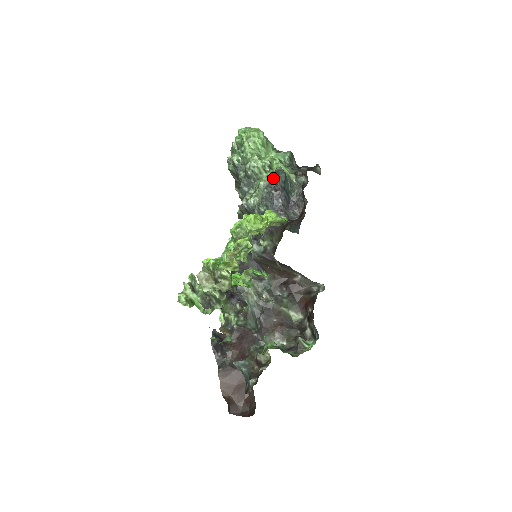
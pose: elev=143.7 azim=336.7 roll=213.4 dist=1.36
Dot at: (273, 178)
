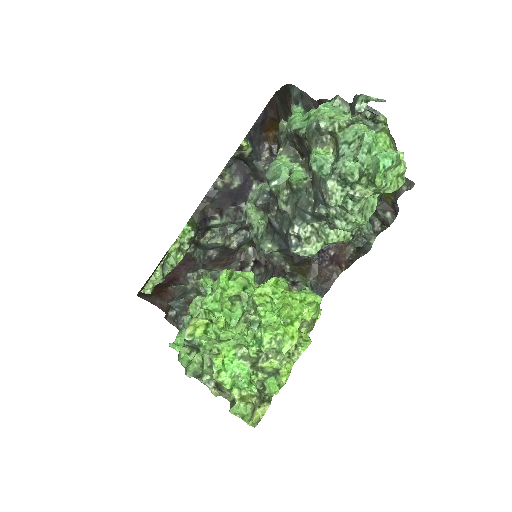
Dot at: (350, 240)
